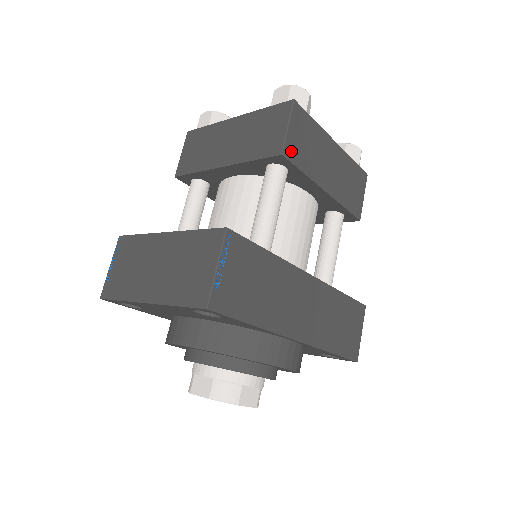
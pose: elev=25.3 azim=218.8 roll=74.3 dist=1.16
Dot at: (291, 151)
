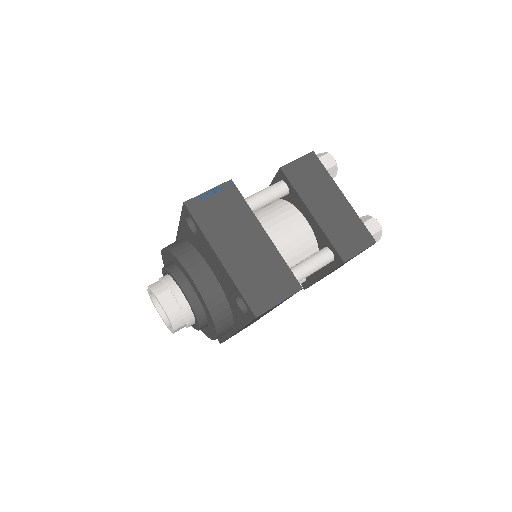
Dot at: occluded
